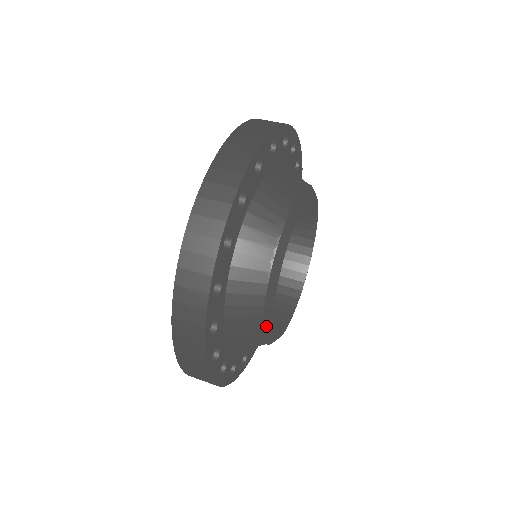
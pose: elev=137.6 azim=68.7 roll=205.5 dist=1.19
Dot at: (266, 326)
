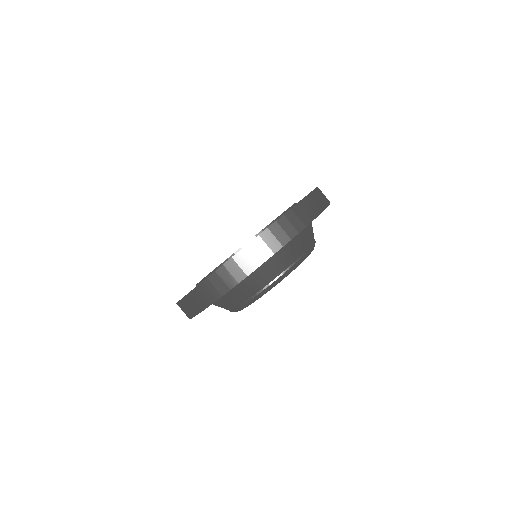
Dot at: (243, 307)
